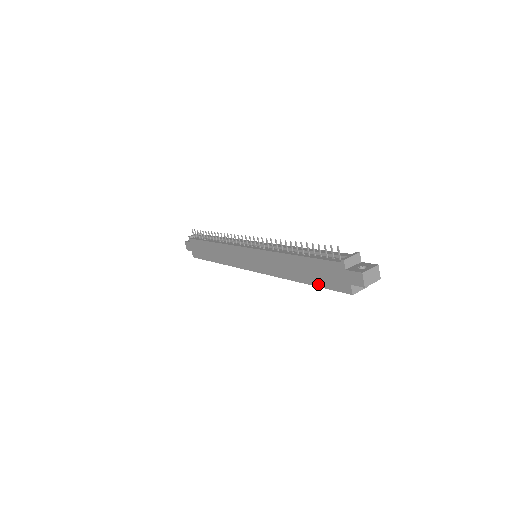
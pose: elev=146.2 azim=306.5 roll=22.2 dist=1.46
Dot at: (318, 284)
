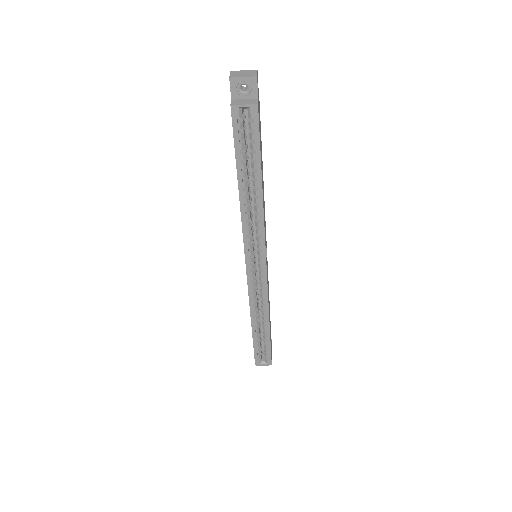
Dot at: (236, 158)
